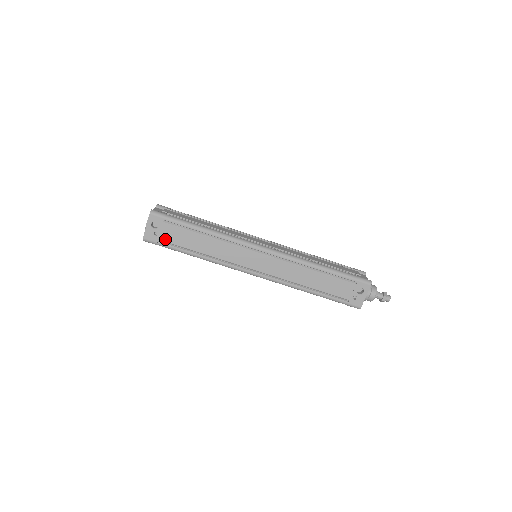
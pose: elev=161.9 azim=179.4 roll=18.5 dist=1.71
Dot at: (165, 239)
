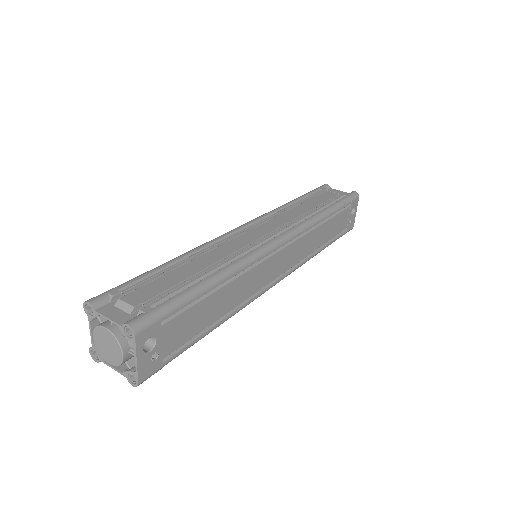
Dot at: (171, 348)
